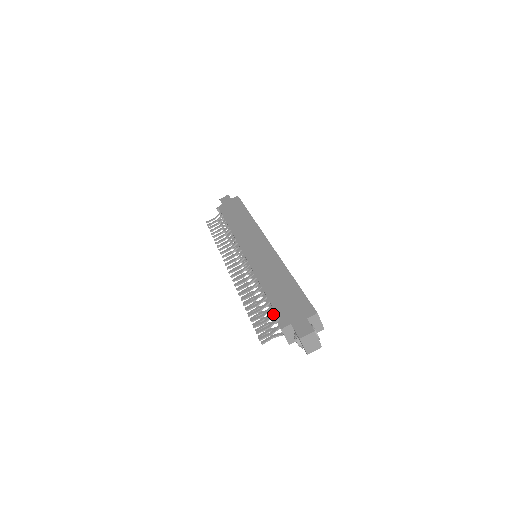
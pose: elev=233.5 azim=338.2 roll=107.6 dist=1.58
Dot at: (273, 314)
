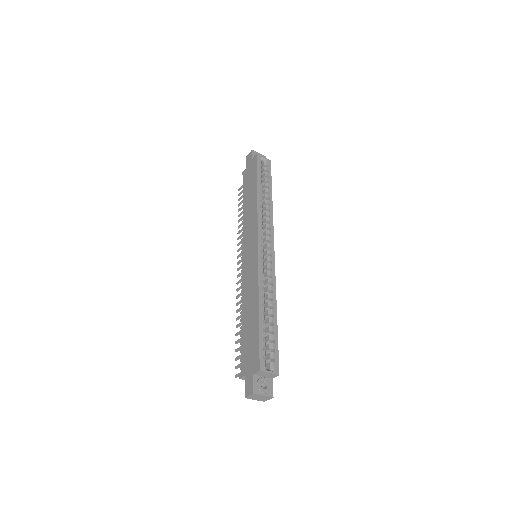
Dot at: occluded
